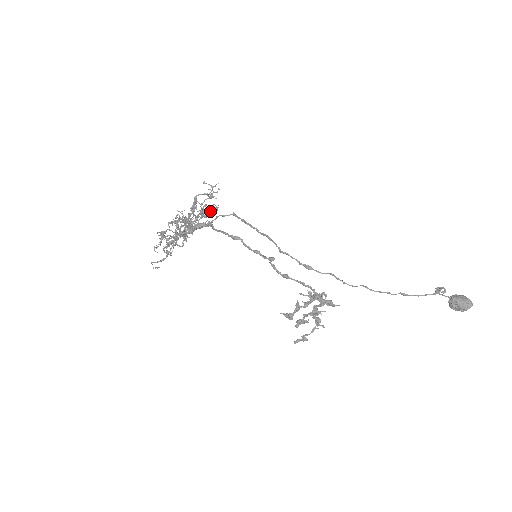
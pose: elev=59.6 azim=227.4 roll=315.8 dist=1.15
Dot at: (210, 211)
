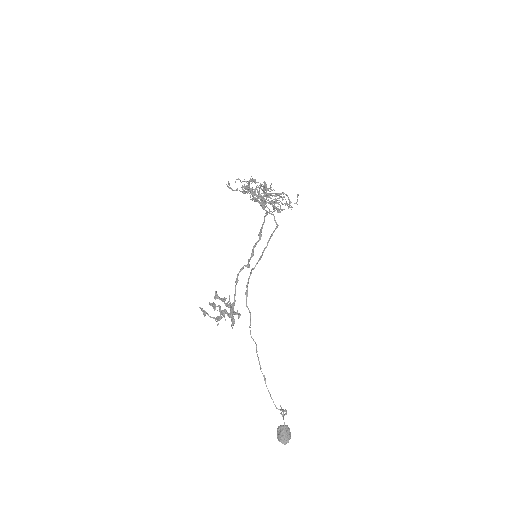
Dot at: (274, 208)
